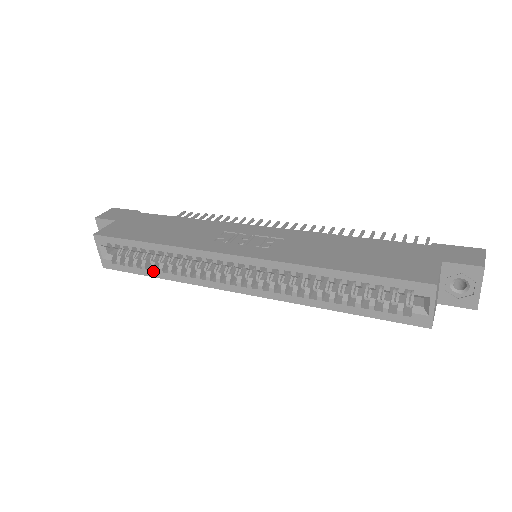
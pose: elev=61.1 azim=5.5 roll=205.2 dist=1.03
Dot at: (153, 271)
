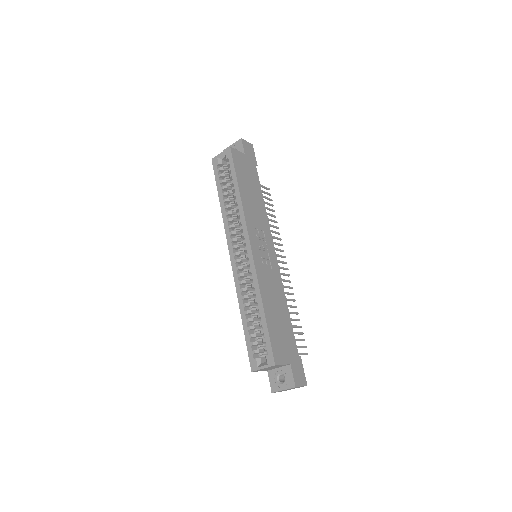
Dot at: (222, 195)
